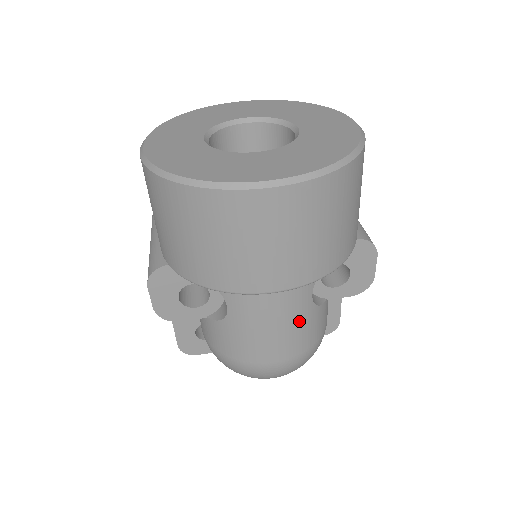
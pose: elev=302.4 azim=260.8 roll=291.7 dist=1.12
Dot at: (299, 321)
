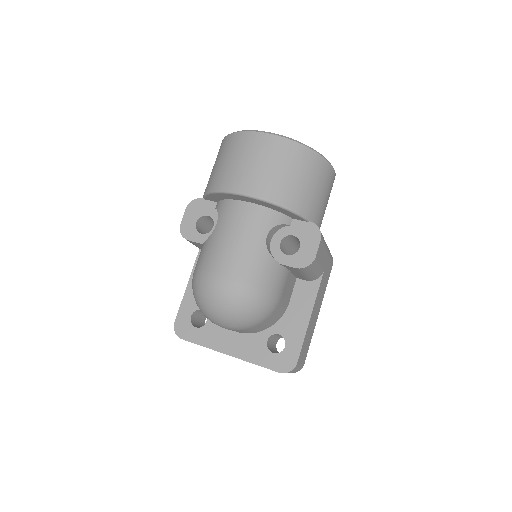
Dot at: (251, 248)
